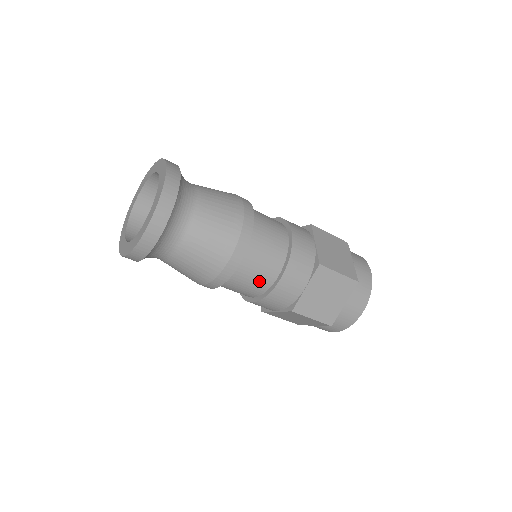
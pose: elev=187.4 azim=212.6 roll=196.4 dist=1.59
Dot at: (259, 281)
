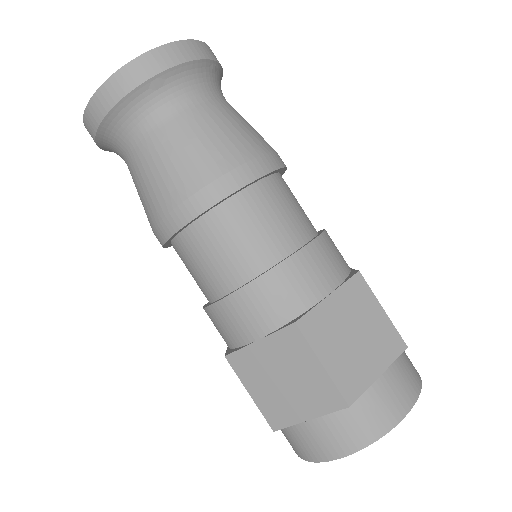
Dot at: (262, 242)
